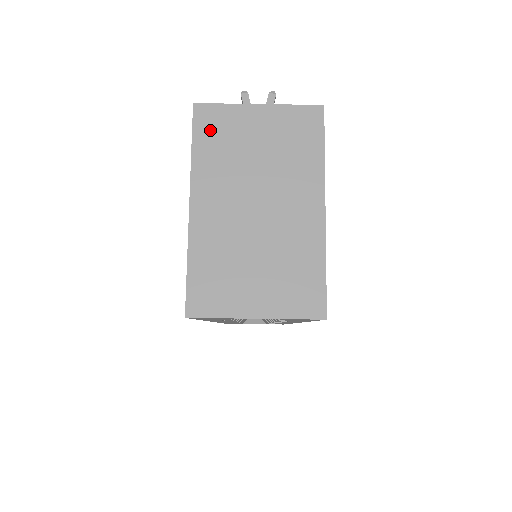
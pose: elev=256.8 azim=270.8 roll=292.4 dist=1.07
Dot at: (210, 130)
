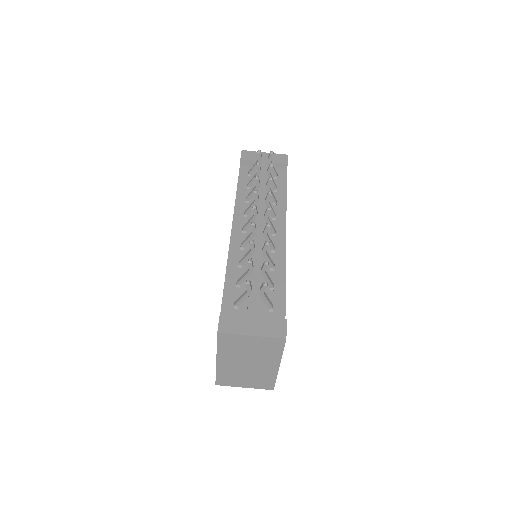
Dot at: (226, 341)
